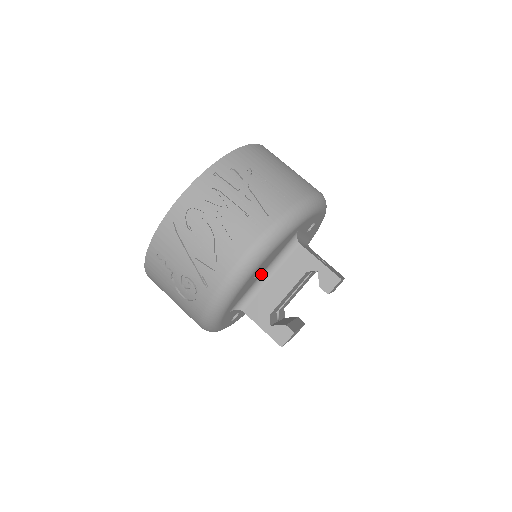
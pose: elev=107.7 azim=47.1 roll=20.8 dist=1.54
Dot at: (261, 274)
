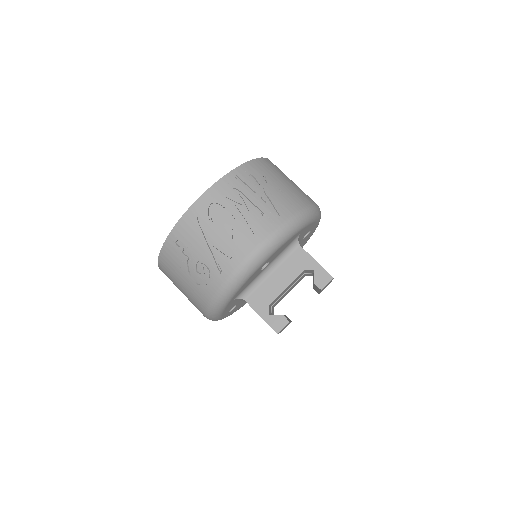
Dot at: (265, 268)
